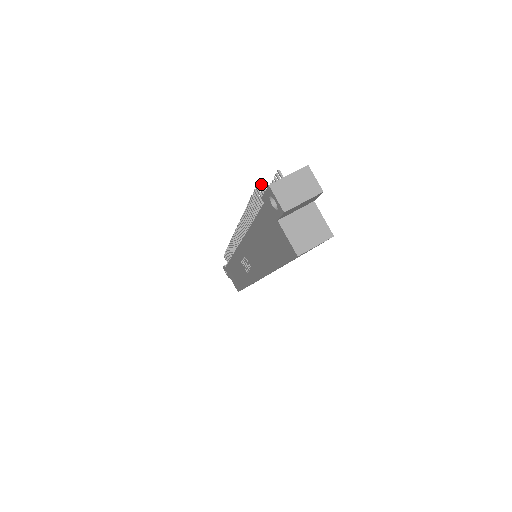
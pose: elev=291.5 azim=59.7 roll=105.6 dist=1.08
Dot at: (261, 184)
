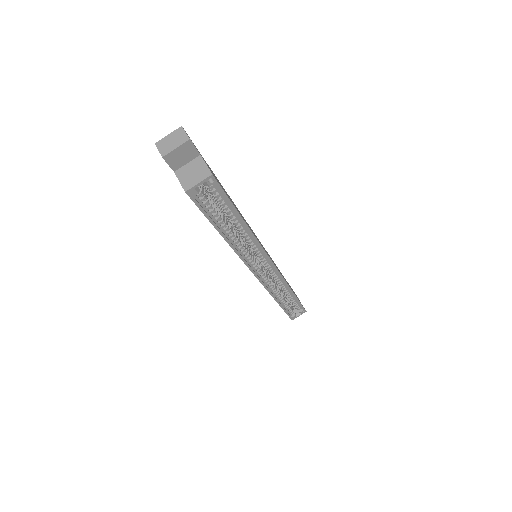
Dot at: occluded
